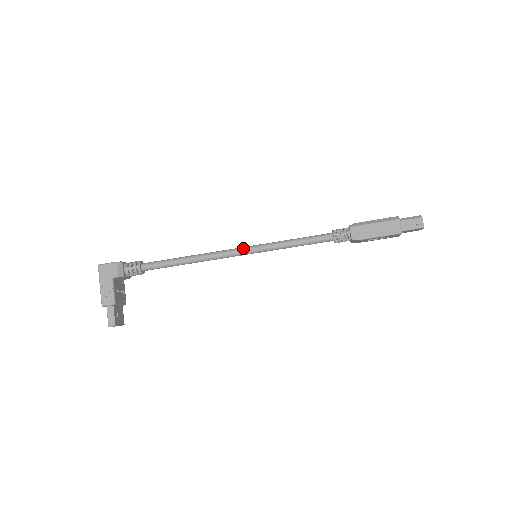
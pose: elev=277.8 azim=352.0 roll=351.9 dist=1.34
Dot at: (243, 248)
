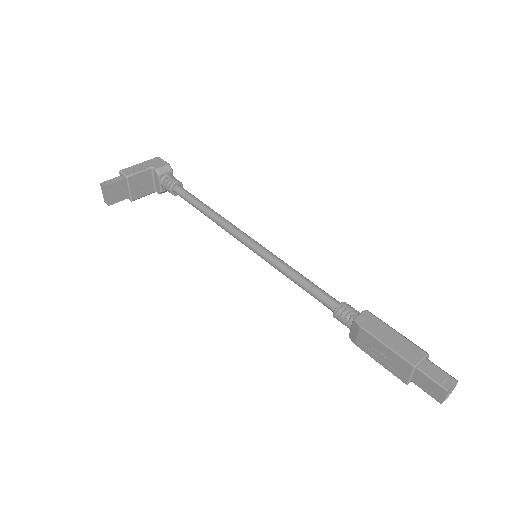
Dot at: occluded
